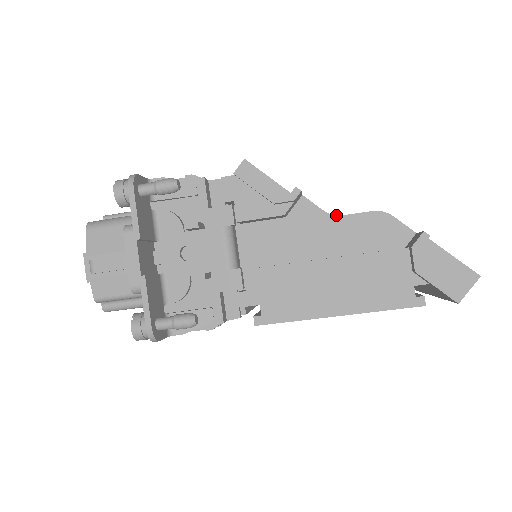
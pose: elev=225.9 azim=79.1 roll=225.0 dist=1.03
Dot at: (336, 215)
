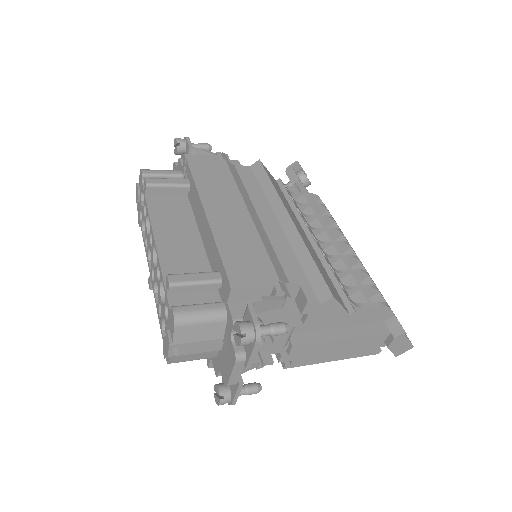
Dot at: (360, 308)
